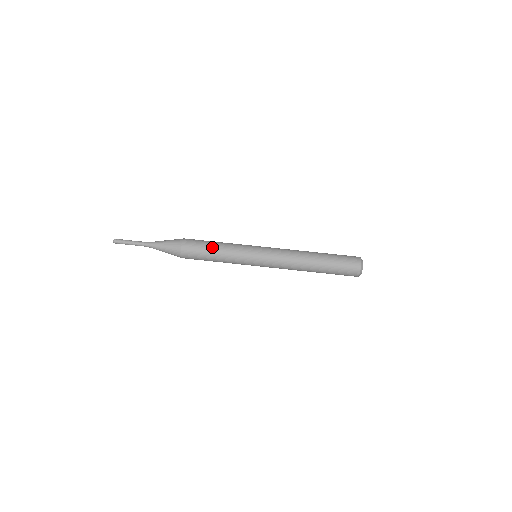
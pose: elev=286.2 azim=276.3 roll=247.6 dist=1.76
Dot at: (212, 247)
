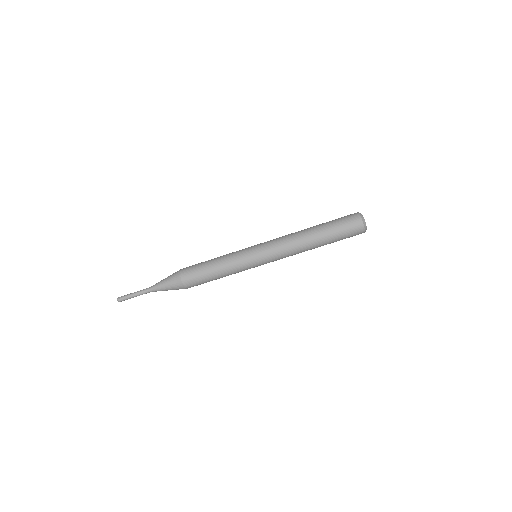
Dot at: (212, 273)
